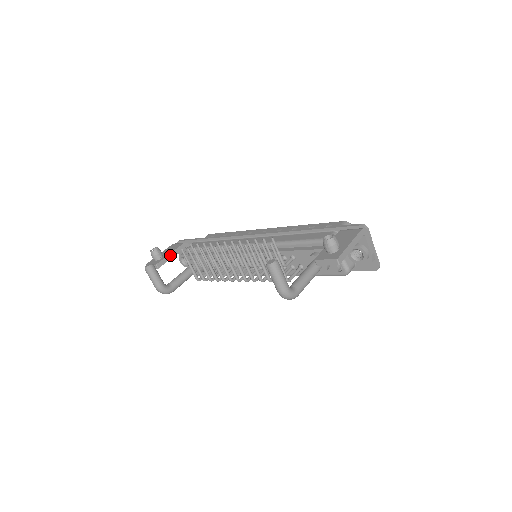
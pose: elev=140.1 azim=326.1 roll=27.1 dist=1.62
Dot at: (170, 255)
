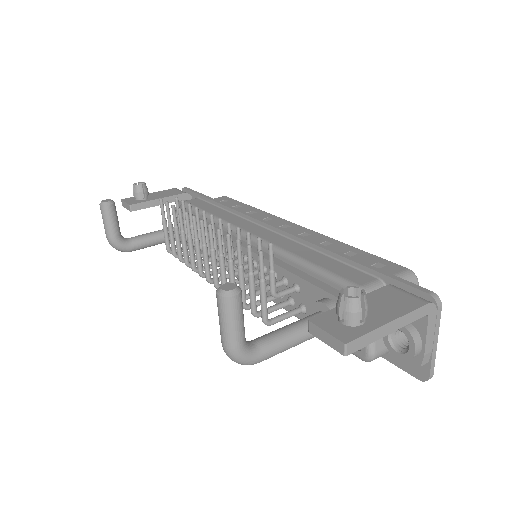
Dot at: (157, 201)
